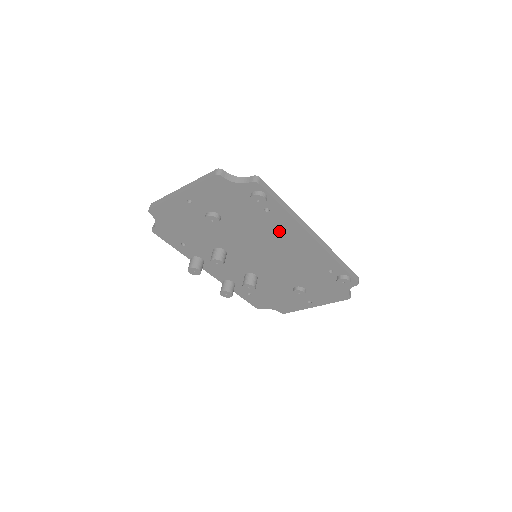
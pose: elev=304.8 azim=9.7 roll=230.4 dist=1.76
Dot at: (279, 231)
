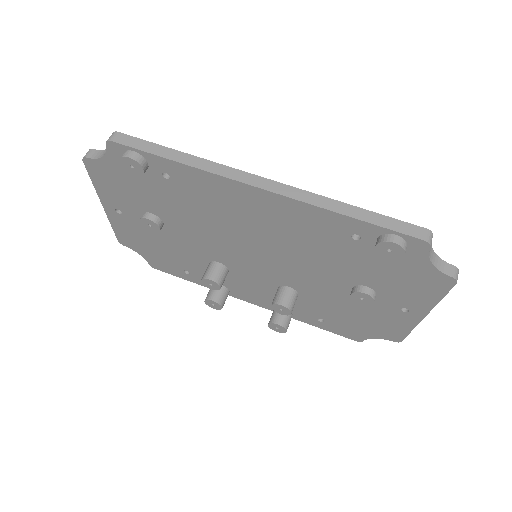
Dot at: (216, 201)
